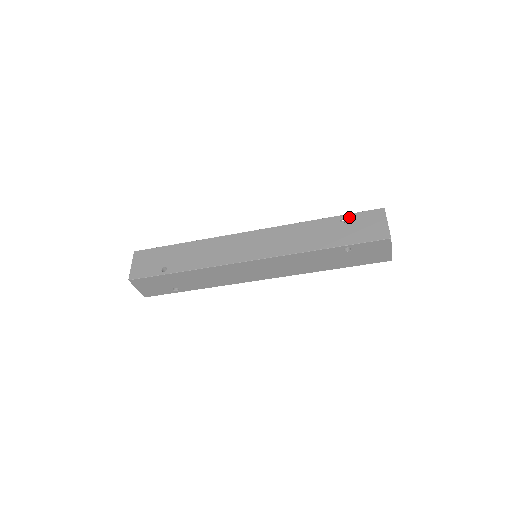
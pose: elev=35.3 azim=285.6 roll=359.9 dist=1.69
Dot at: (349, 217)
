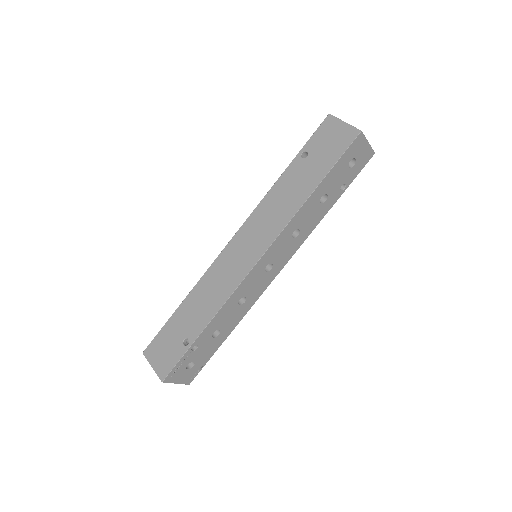
Dot at: occluded
